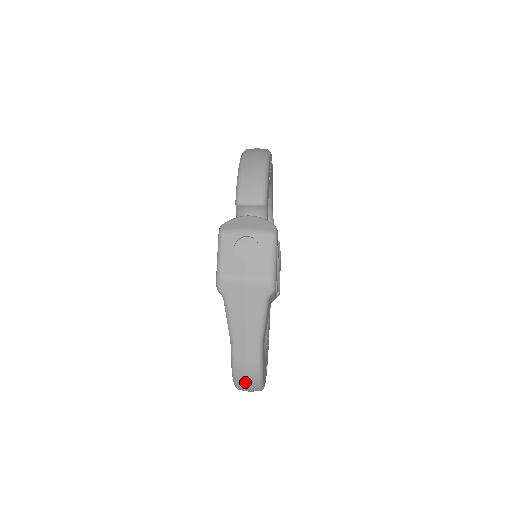
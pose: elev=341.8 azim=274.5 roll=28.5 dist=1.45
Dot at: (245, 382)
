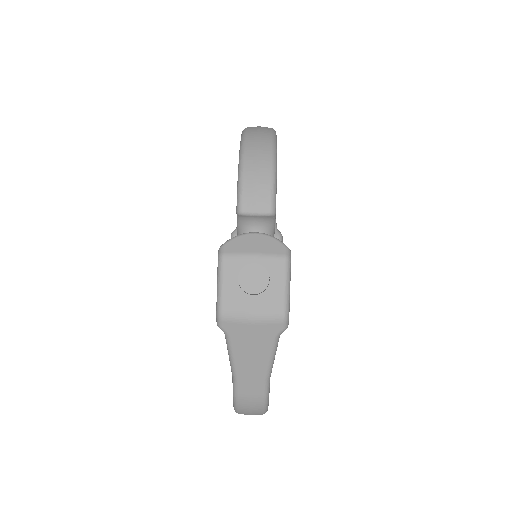
Dot at: (248, 412)
